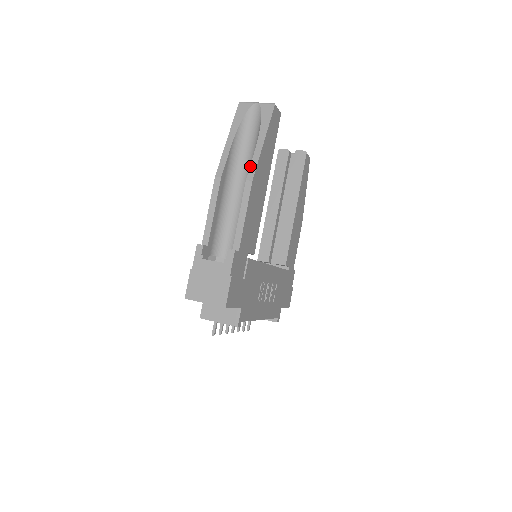
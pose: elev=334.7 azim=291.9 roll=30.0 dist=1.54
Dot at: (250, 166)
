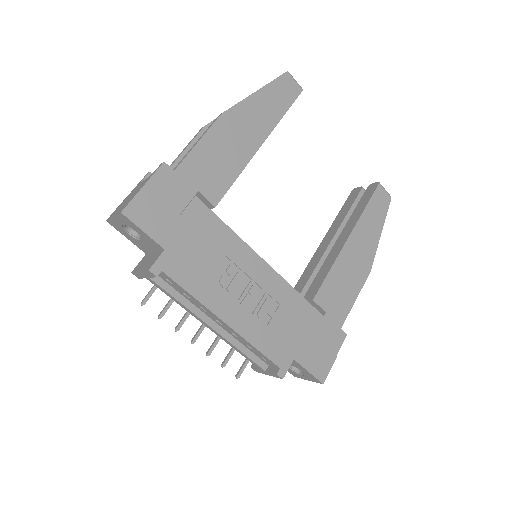
Dot at: occluded
